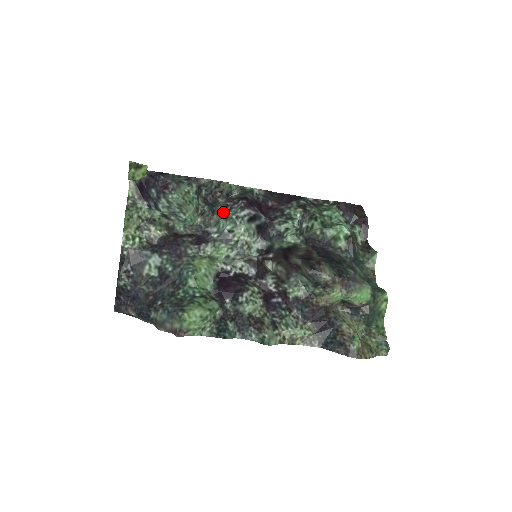
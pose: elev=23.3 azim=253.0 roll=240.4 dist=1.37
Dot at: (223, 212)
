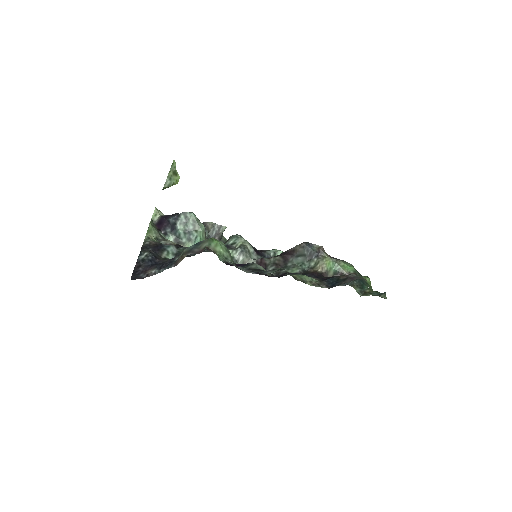
Dot at: (224, 243)
